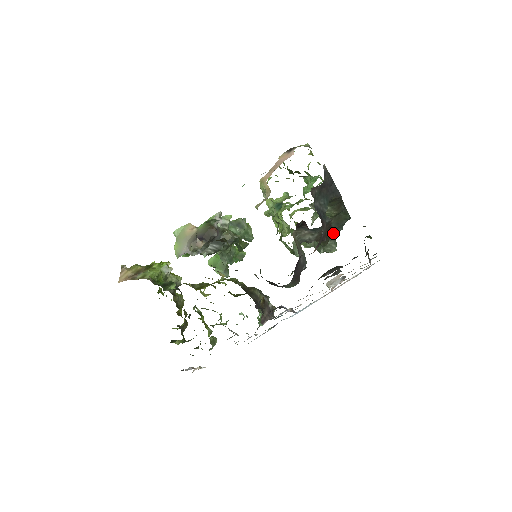
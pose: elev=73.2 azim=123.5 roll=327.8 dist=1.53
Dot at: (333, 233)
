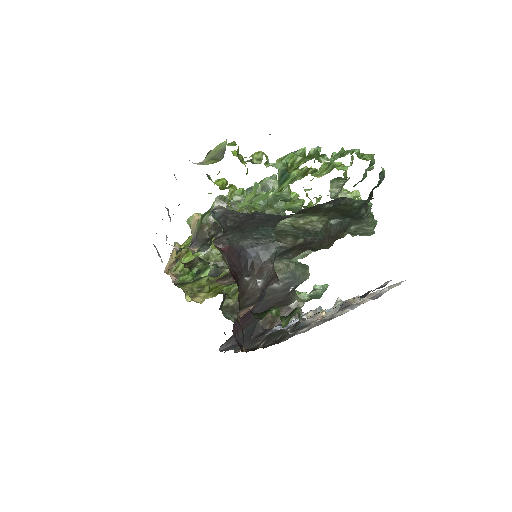
Dot at: (353, 218)
